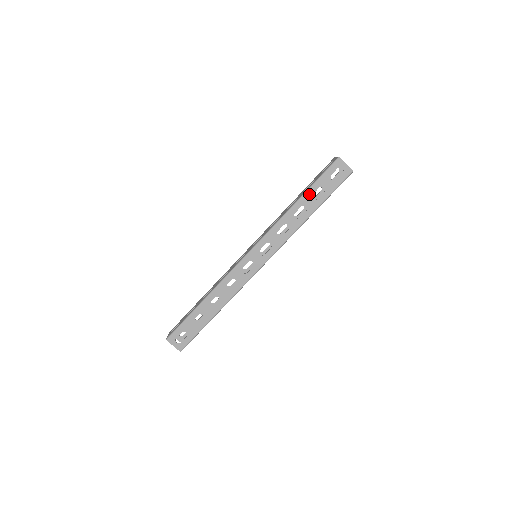
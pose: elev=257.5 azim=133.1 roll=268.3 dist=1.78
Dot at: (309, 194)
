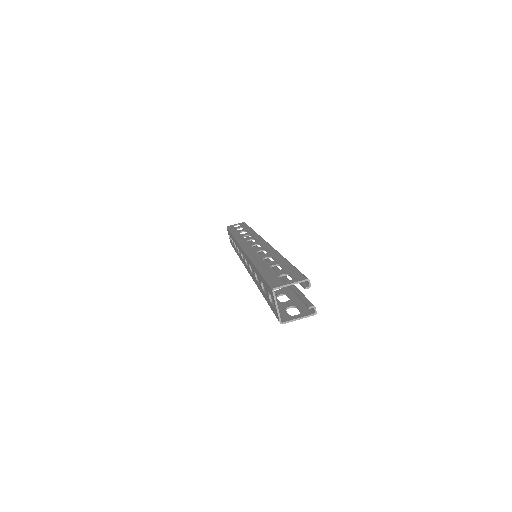
Dot at: (235, 231)
